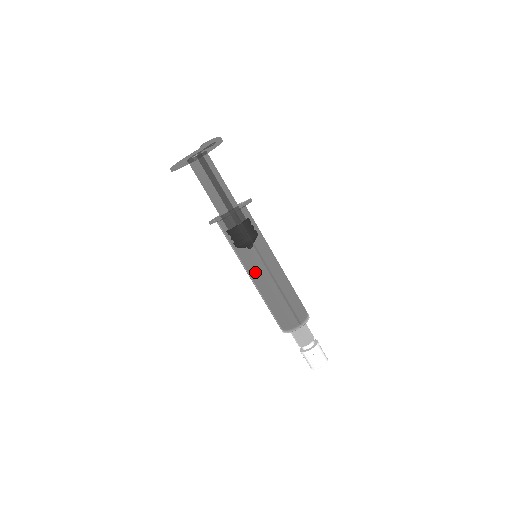
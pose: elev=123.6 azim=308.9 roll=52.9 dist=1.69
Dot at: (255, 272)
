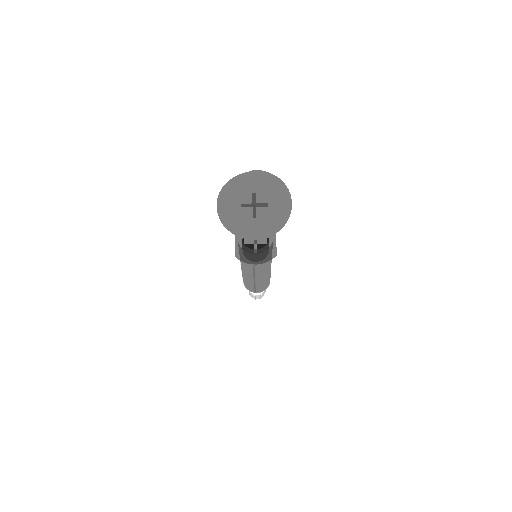
Dot at: (243, 269)
